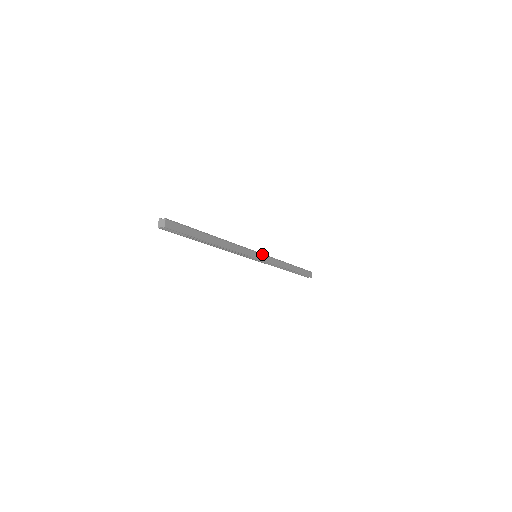
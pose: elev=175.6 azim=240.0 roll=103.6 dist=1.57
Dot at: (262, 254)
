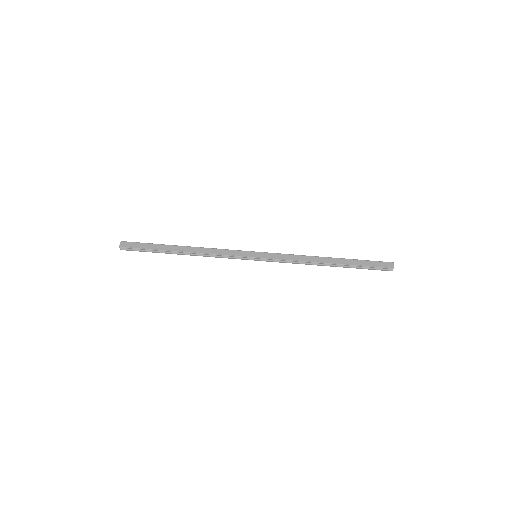
Dot at: (263, 252)
